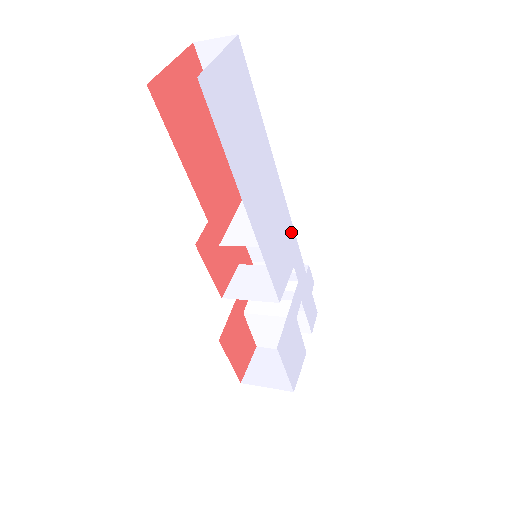
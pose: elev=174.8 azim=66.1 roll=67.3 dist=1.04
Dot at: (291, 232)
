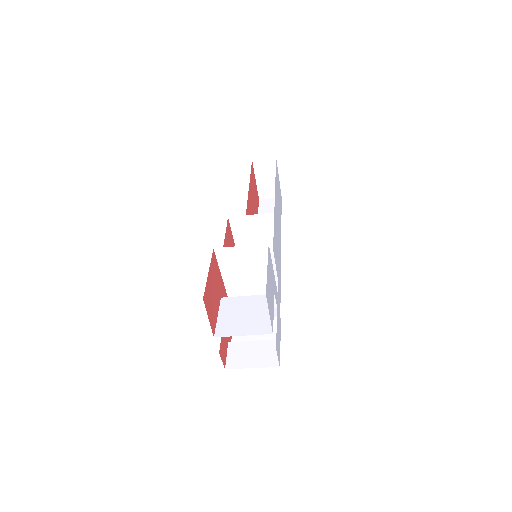
Dot at: (280, 273)
